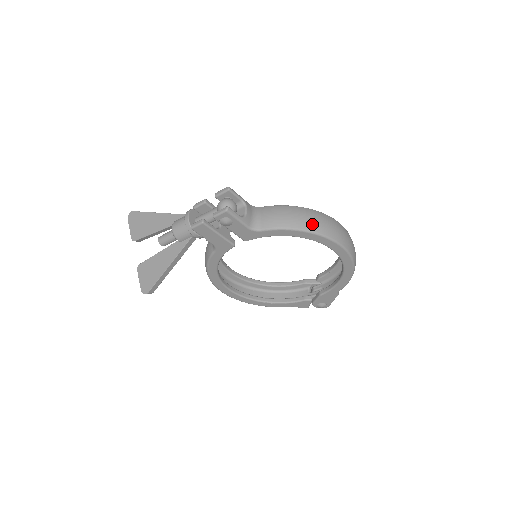
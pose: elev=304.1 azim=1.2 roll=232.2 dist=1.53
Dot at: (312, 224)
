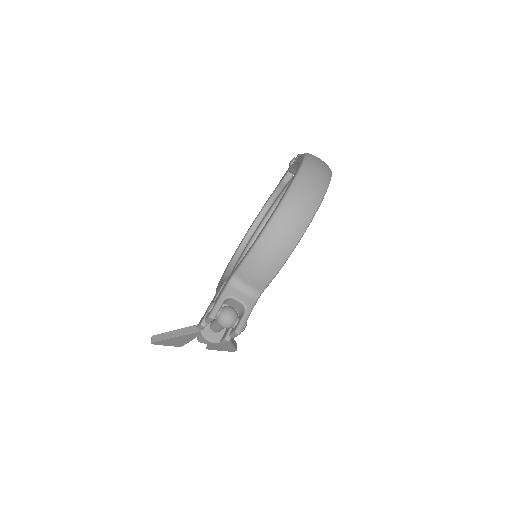
Dot at: (288, 242)
